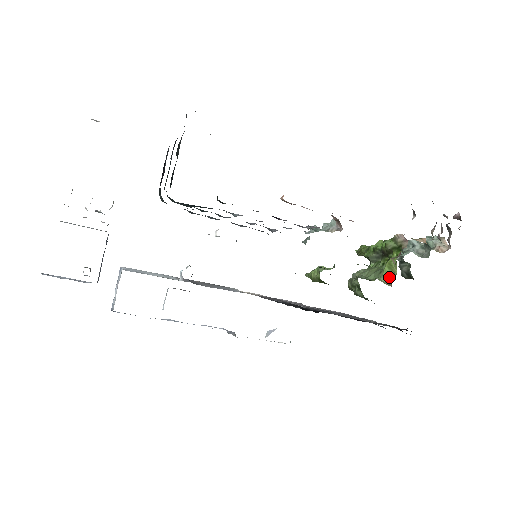
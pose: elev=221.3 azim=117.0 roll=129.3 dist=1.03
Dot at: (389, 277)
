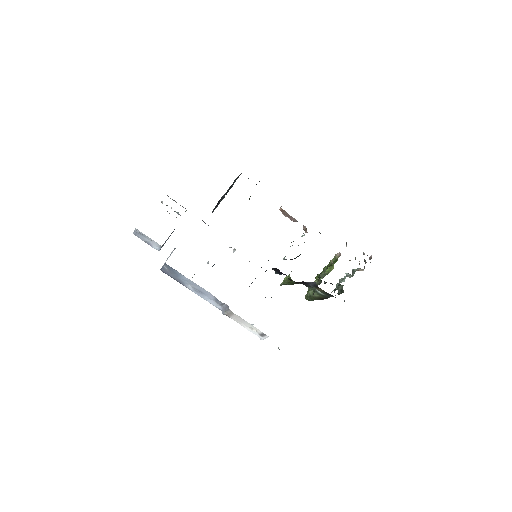
Dot at: (329, 272)
